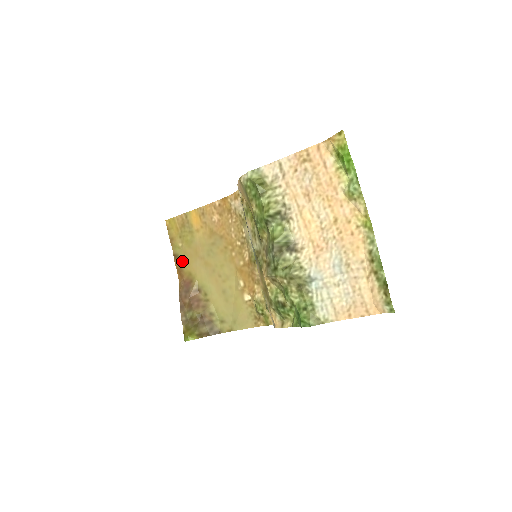
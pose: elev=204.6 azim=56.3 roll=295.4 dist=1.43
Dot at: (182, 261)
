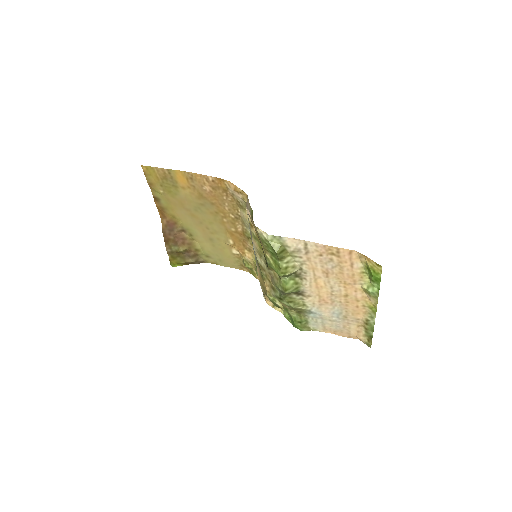
Dot at: (164, 205)
